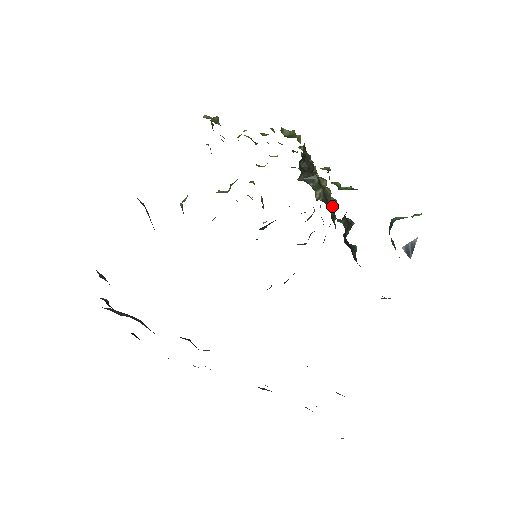
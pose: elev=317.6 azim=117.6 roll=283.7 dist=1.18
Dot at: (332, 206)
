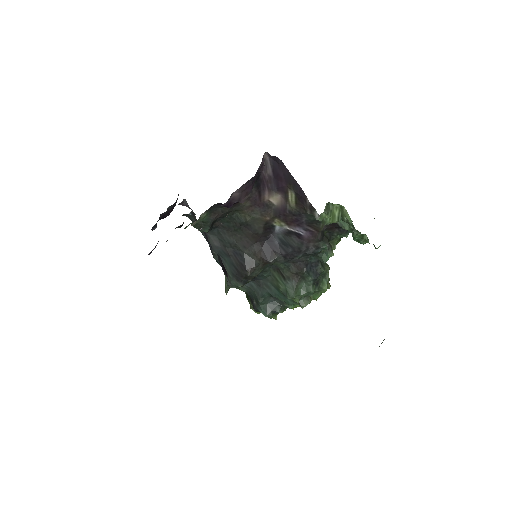
Dot at: (325, 264)
